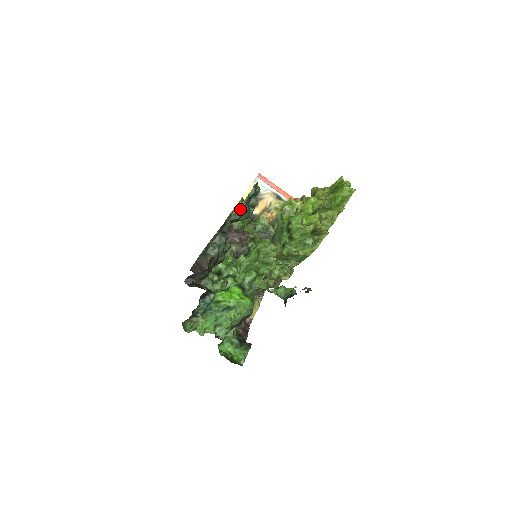
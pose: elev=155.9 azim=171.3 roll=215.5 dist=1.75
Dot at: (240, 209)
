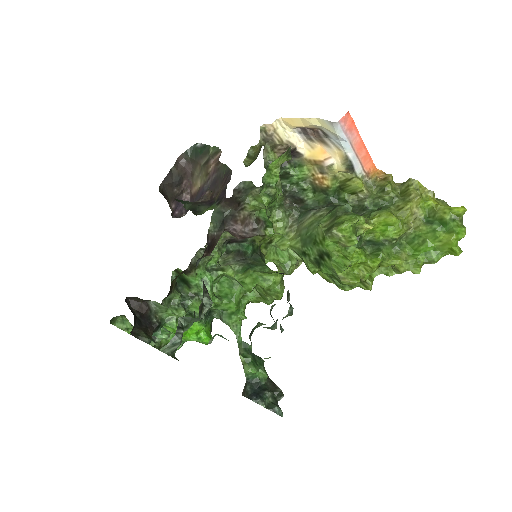
Dot at: occluded
